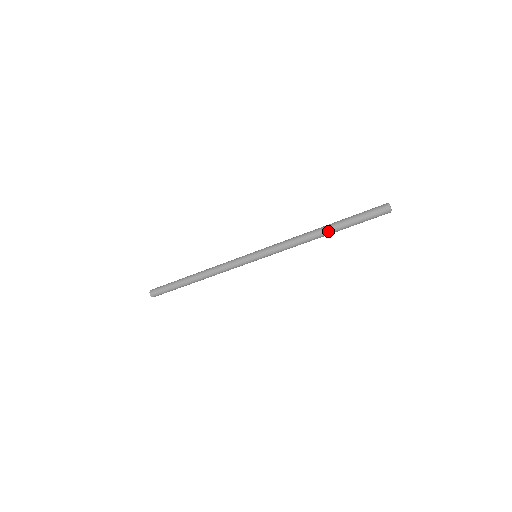
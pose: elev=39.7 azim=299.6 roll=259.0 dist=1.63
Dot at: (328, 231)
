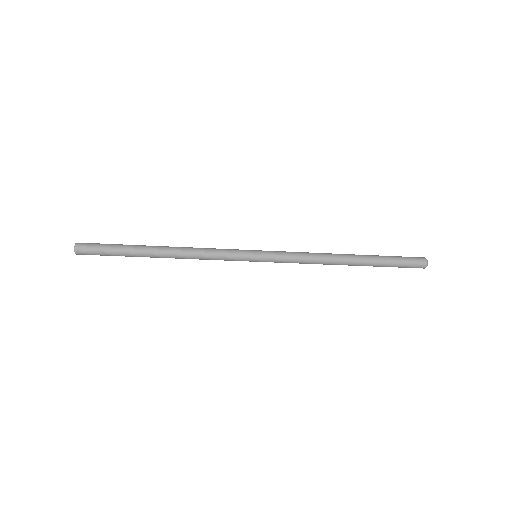
Dot at: (356, 263)
